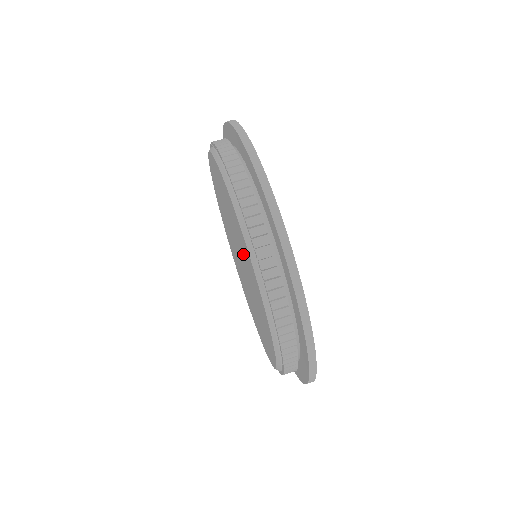
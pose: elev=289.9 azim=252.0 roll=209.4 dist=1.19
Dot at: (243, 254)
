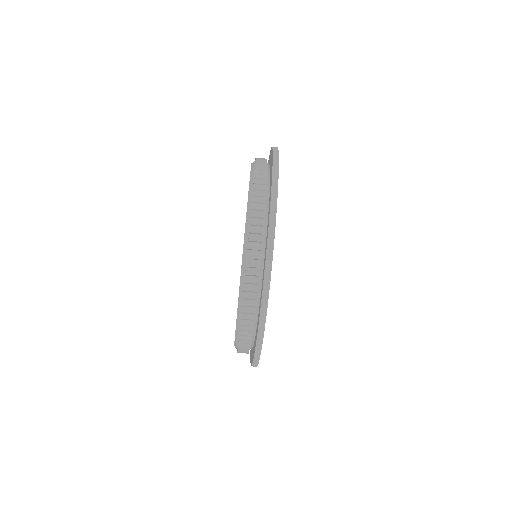
Dot at: occluded
